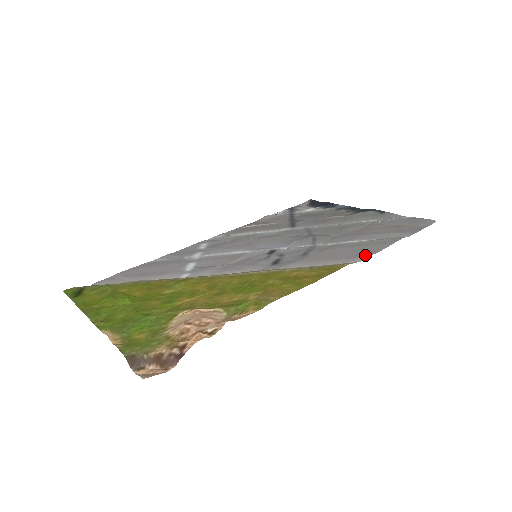
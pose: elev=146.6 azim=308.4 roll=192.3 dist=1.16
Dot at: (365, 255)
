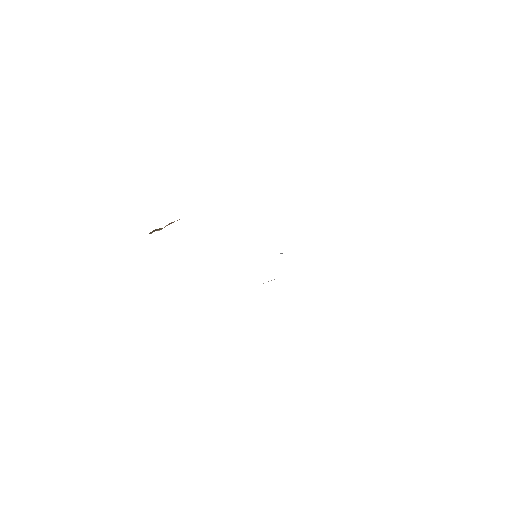
Dot at: occluded
